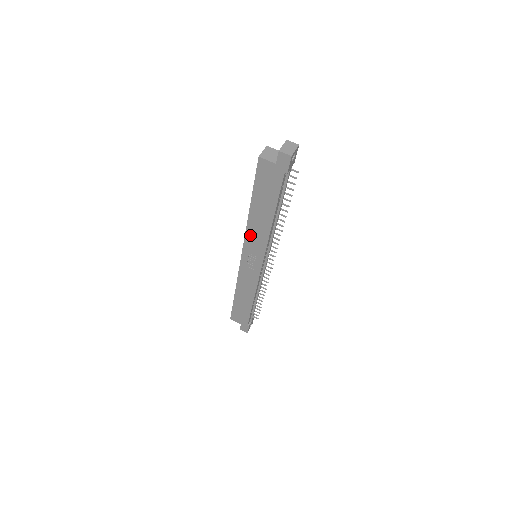
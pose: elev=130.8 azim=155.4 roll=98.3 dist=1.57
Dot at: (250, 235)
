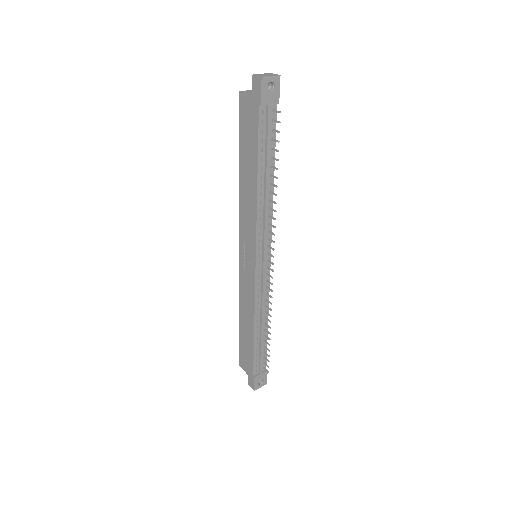
Dot at: (243, 215)
